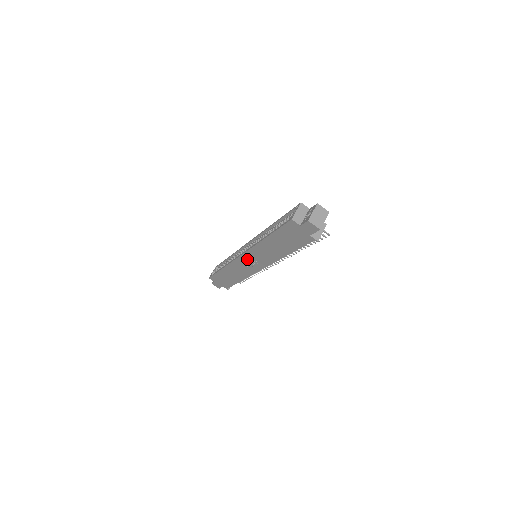
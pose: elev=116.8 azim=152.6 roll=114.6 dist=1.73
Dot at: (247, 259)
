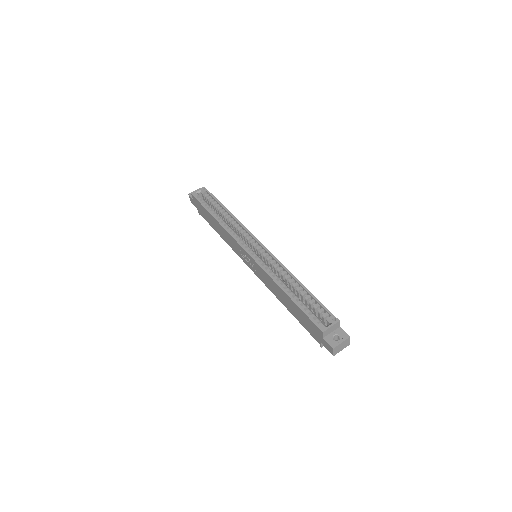
Dot at: (248, 257)
